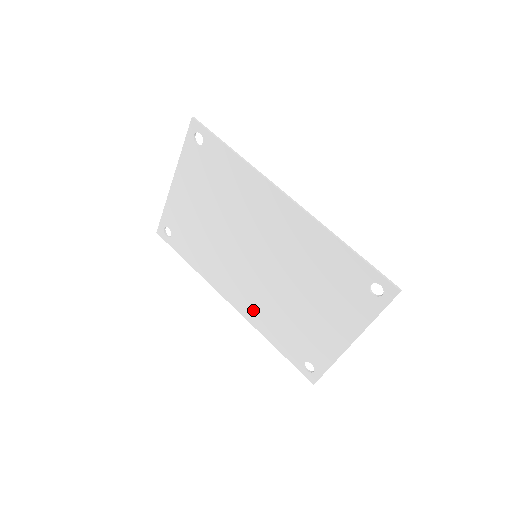
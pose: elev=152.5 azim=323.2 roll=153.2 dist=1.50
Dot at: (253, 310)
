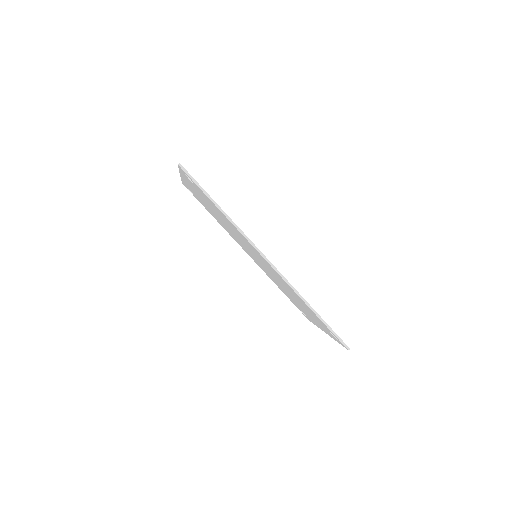
Dot at: occluded
